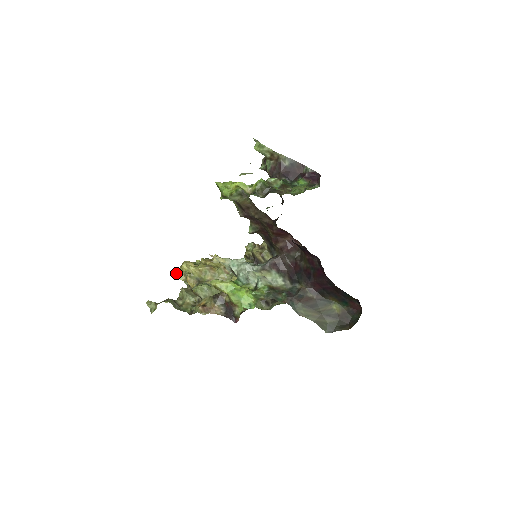
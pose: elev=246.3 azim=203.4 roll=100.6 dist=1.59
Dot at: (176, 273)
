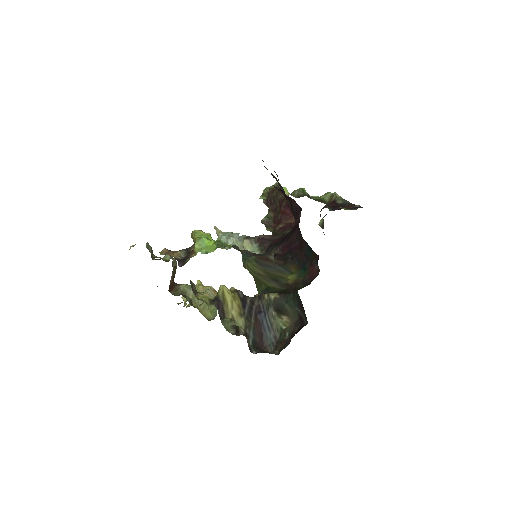
Dot at: occluded
